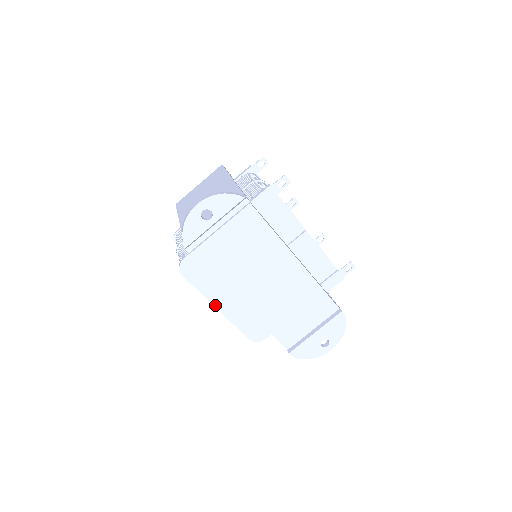
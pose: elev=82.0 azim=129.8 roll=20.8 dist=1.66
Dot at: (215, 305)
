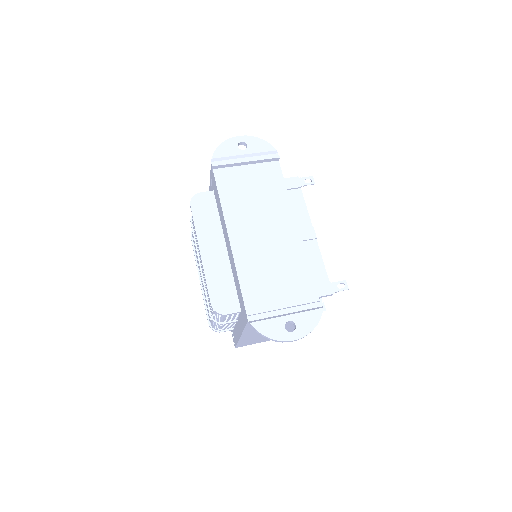
Dot at: (200, 247)
